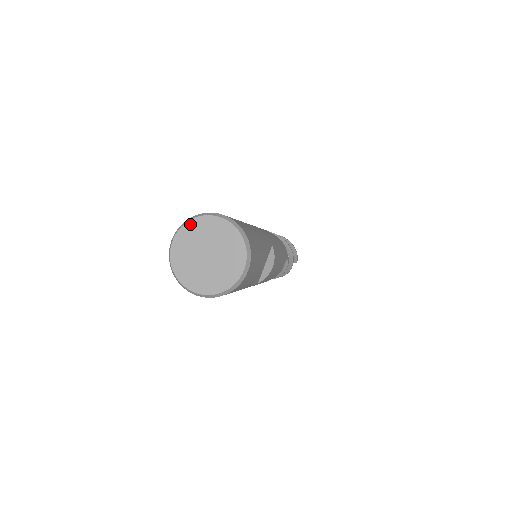
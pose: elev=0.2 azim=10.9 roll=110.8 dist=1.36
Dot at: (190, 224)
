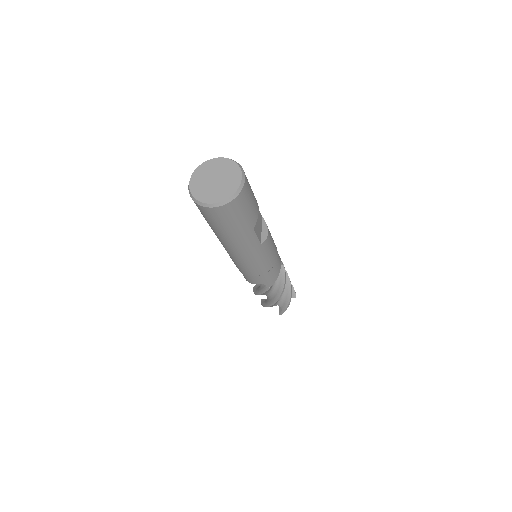
Dot at: (198, 169)
